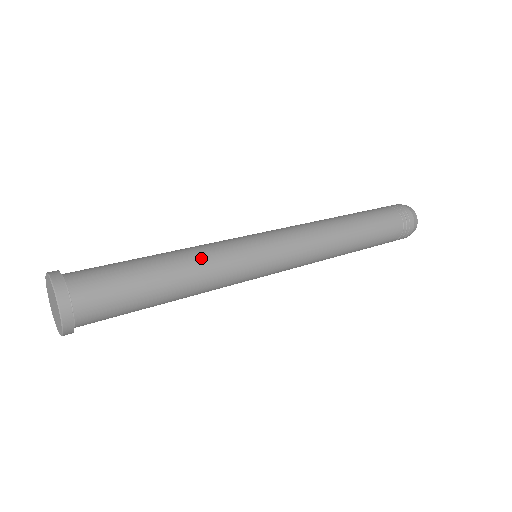
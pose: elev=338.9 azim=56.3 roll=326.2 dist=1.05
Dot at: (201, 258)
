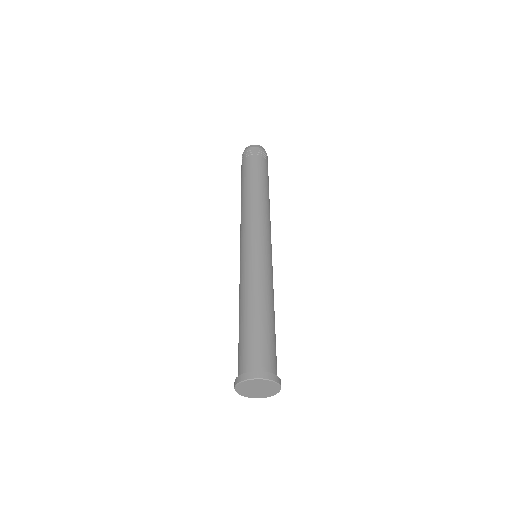
Dot at: (267, 288)
